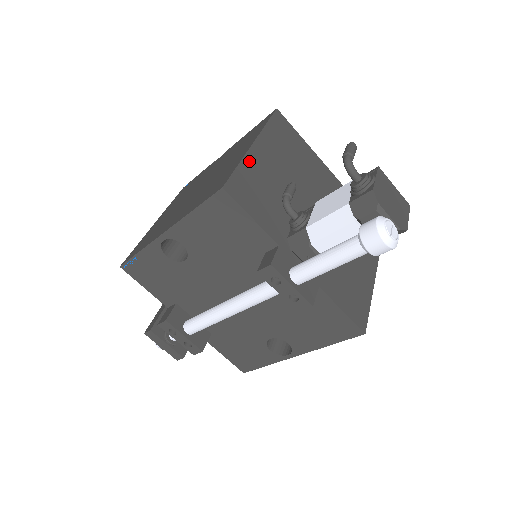
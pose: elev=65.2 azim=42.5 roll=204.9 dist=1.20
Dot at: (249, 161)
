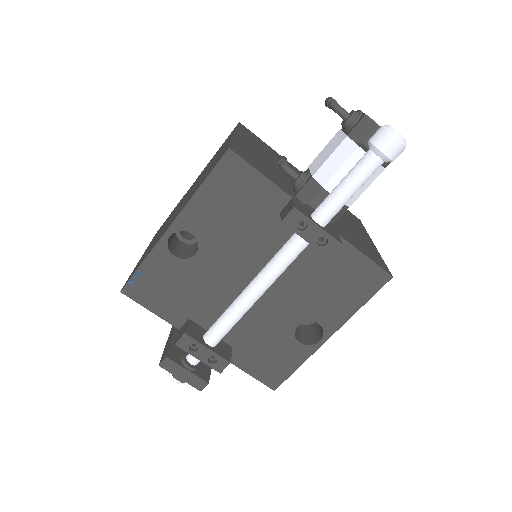
Dot at: (239, 141)
